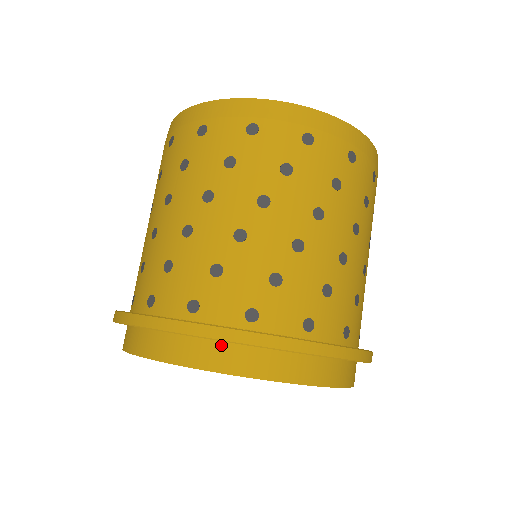
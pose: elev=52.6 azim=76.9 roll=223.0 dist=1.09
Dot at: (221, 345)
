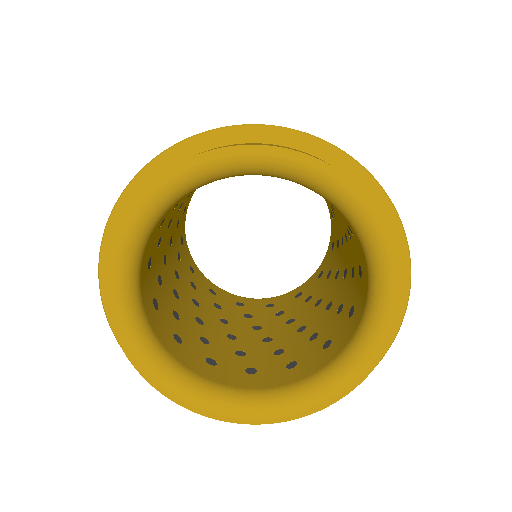
Dot at: occluded
